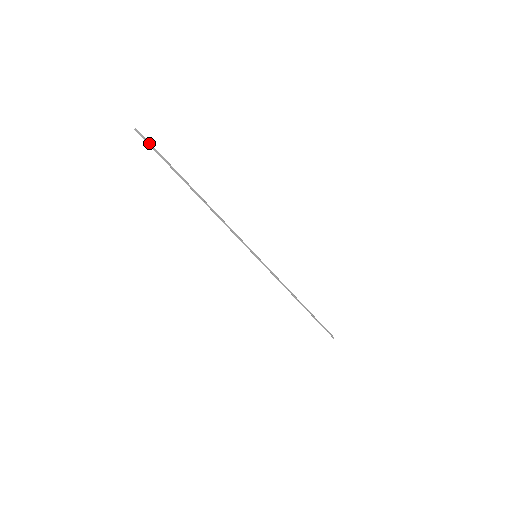
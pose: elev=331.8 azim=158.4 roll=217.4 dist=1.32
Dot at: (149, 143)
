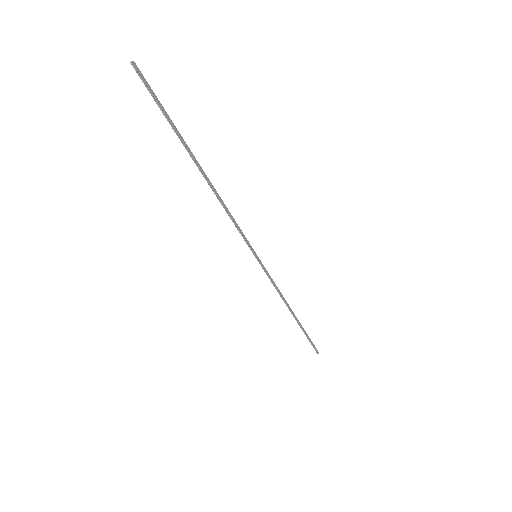
Dot at: (149, 87)
